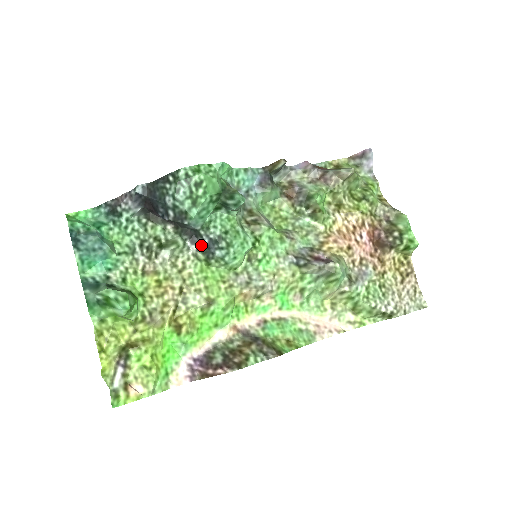
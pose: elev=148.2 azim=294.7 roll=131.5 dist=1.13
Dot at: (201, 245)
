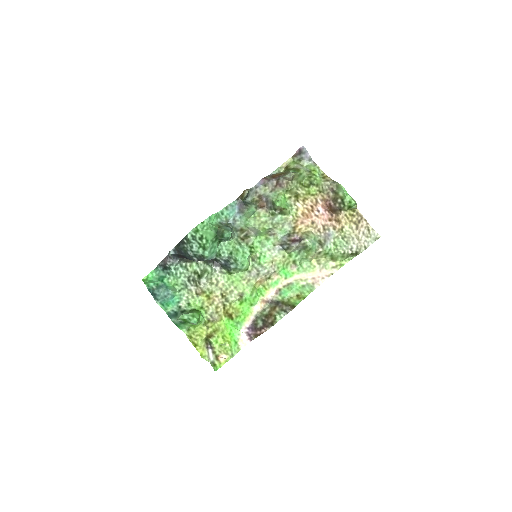
Dot at: (221, 265)
